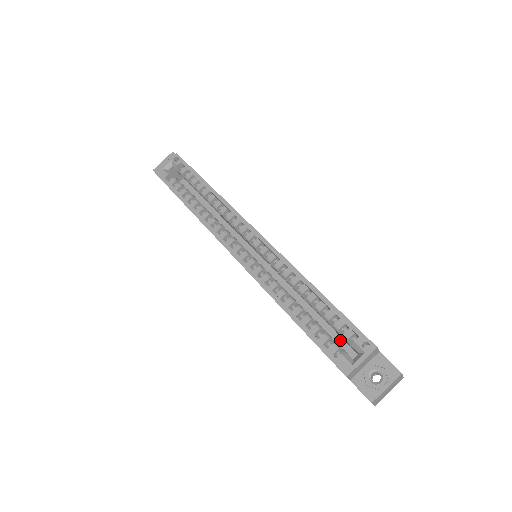
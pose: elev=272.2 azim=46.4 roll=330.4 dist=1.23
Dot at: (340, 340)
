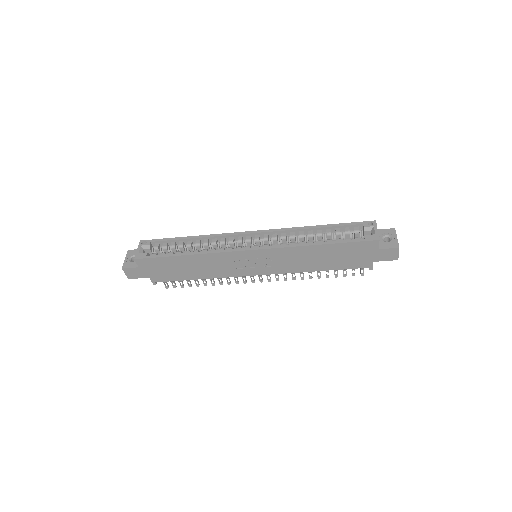
Dot at: occluded
